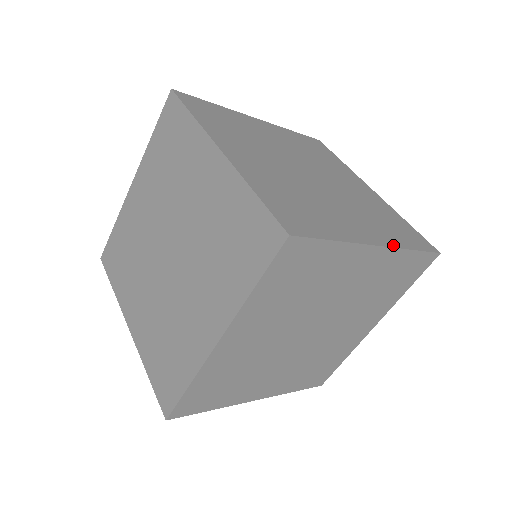
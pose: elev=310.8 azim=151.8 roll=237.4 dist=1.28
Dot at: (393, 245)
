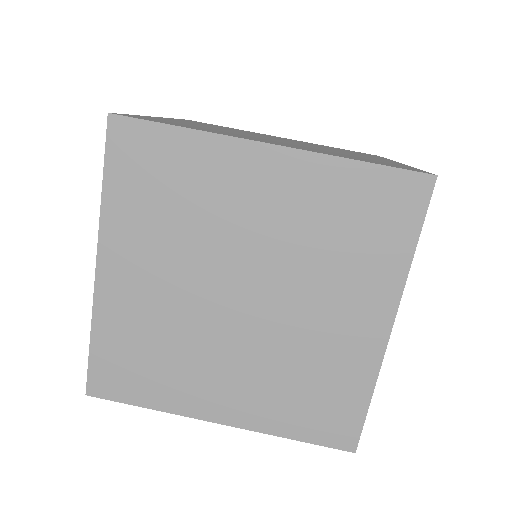
Dot at: (397, 295)
